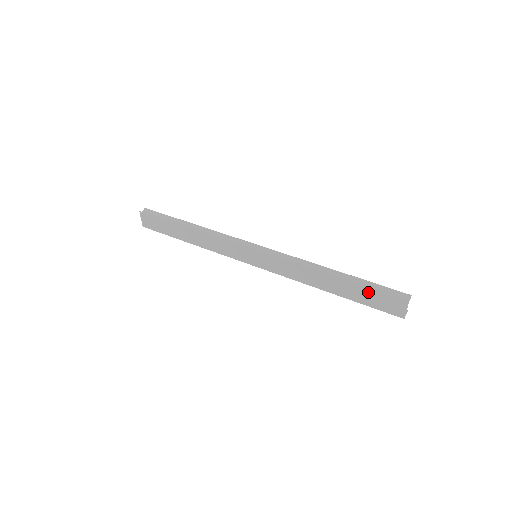
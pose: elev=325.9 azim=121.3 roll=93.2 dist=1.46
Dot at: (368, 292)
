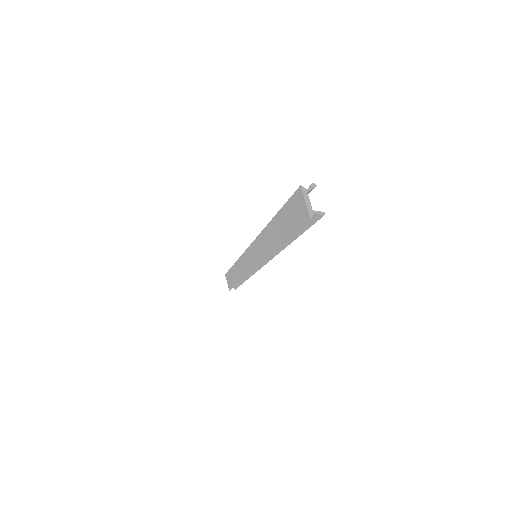
Dot at: (286, 211)
